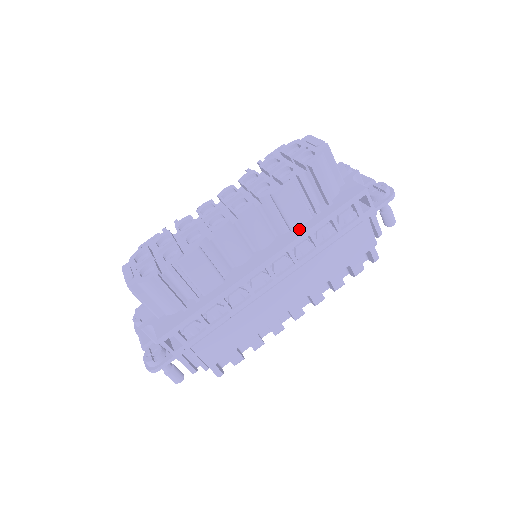
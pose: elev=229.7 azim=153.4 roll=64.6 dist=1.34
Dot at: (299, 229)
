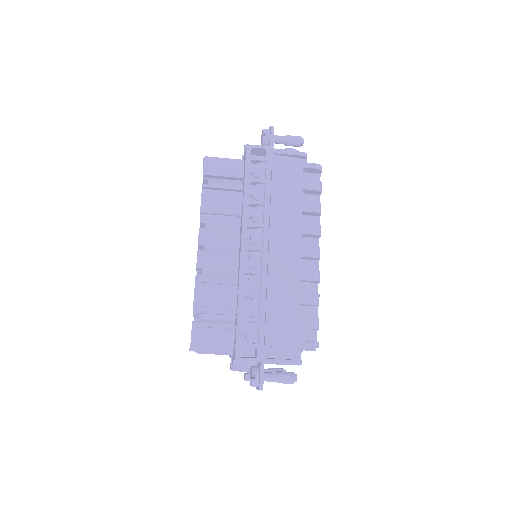
Dot at: (242, 209)
